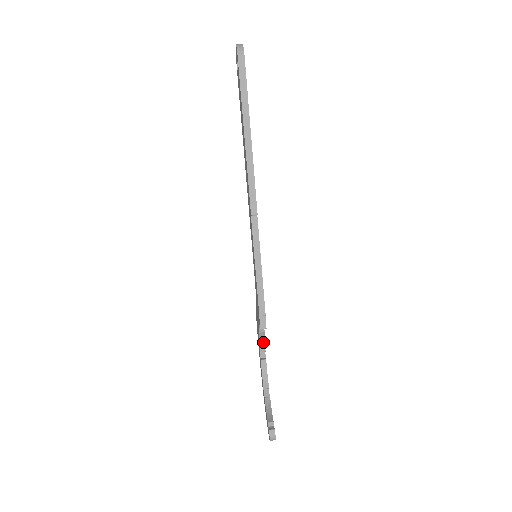
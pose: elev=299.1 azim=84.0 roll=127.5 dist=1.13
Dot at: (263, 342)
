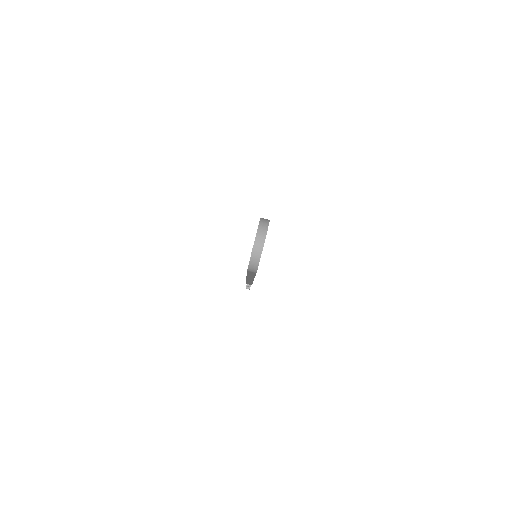
Dot at: occluded
